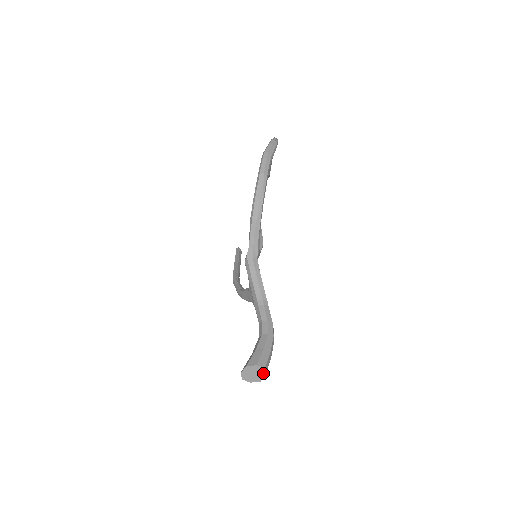
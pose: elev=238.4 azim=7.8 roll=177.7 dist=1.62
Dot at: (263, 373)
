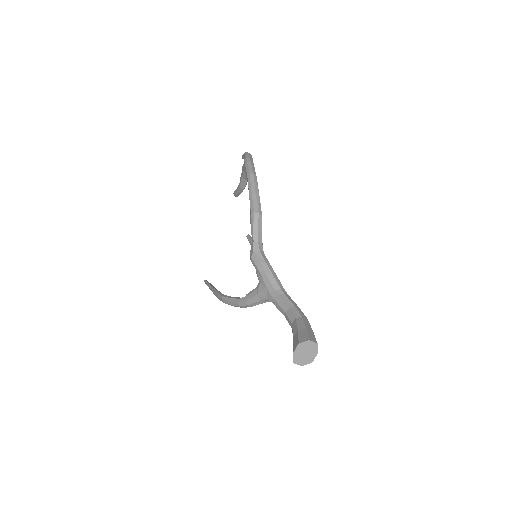
Dot at: (315, 350)
